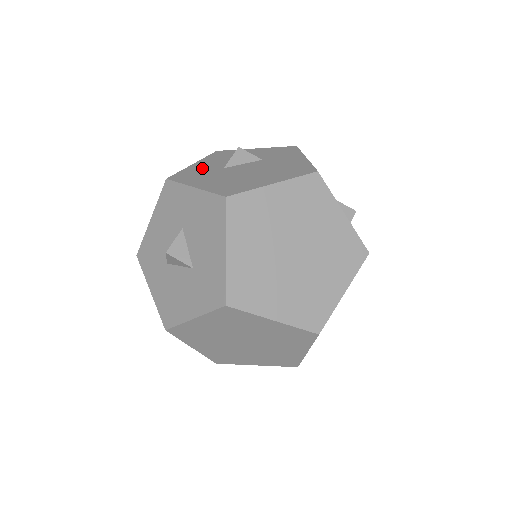
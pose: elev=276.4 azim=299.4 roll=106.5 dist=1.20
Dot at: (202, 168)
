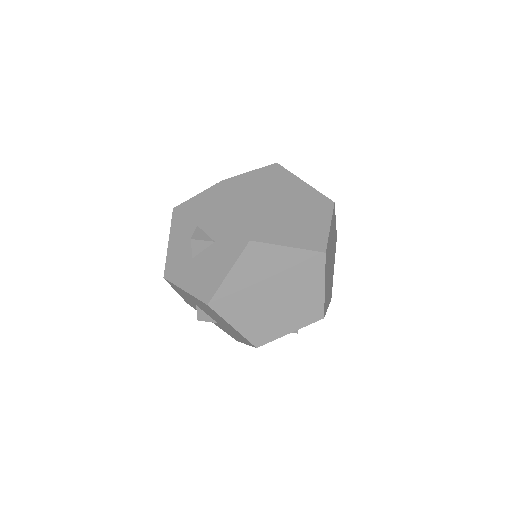
Dot at: occluded
